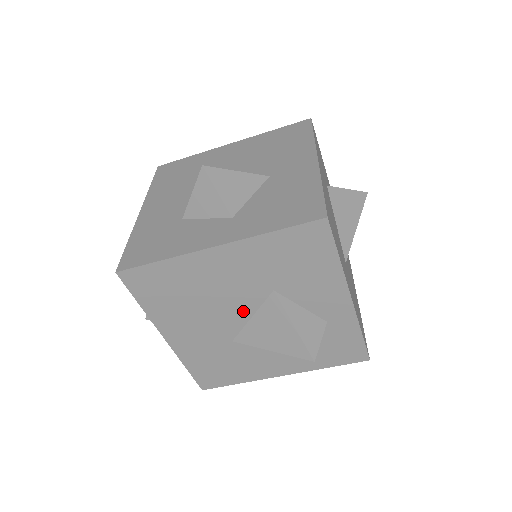
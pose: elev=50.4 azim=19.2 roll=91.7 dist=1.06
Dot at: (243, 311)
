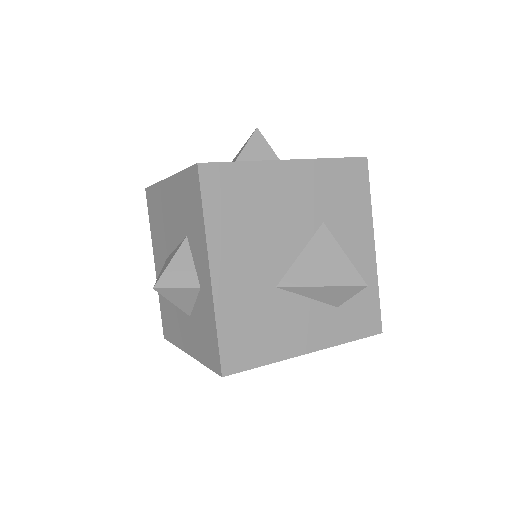
Dot at: (295, 244)
